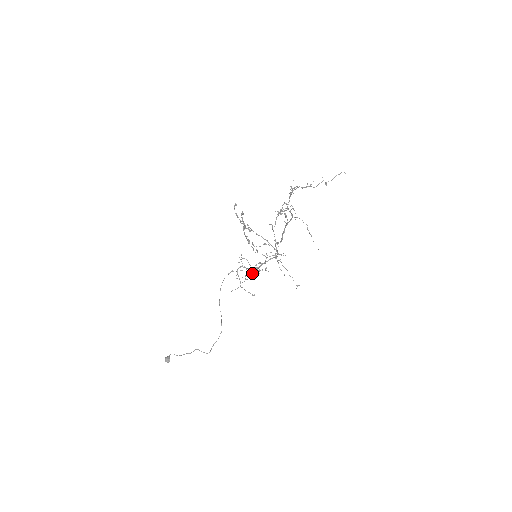
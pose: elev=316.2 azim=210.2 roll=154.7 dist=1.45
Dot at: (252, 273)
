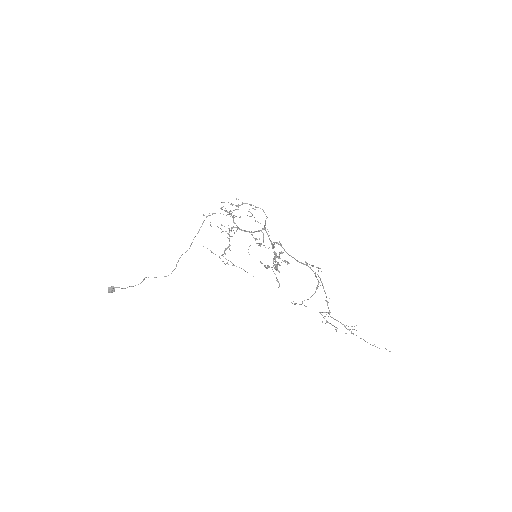
Dot at: (244, 270)
